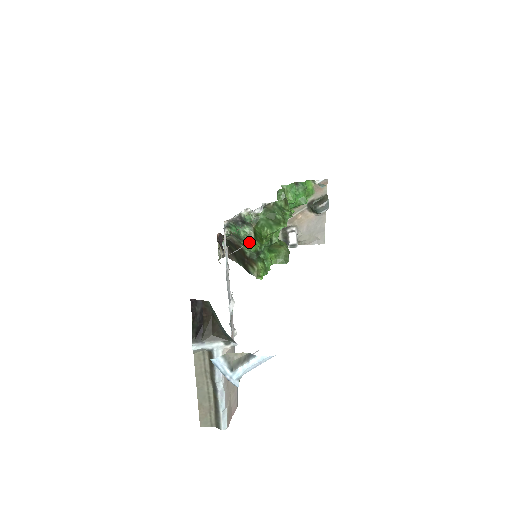
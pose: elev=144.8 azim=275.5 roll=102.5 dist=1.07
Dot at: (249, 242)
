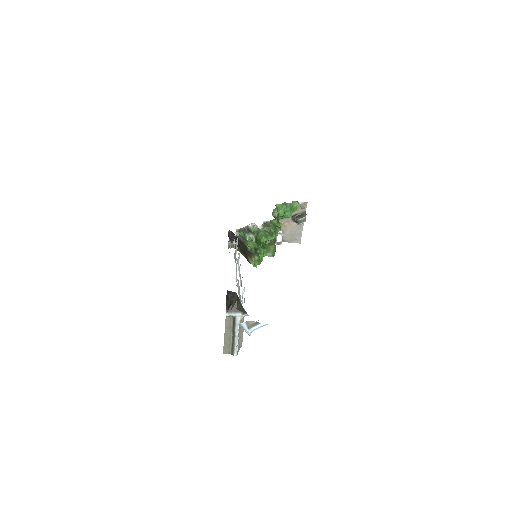
Dot at: (251, 243)
